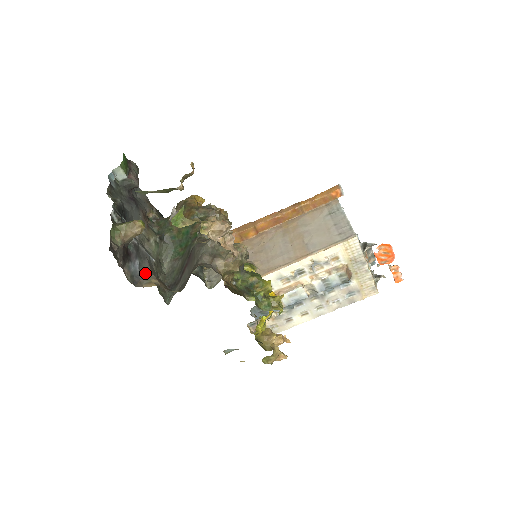
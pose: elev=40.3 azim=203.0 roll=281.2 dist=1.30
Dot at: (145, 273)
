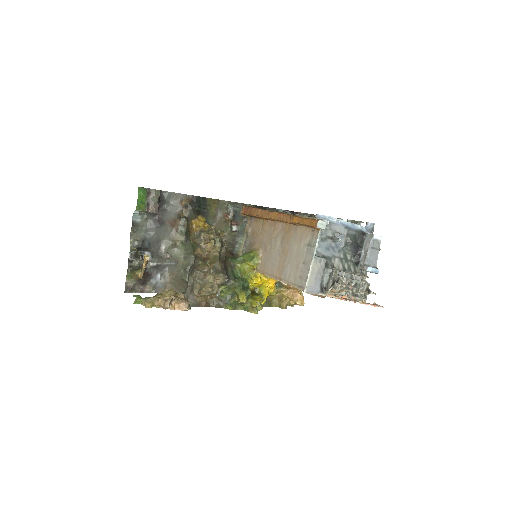
Dot at: (164, 281)
